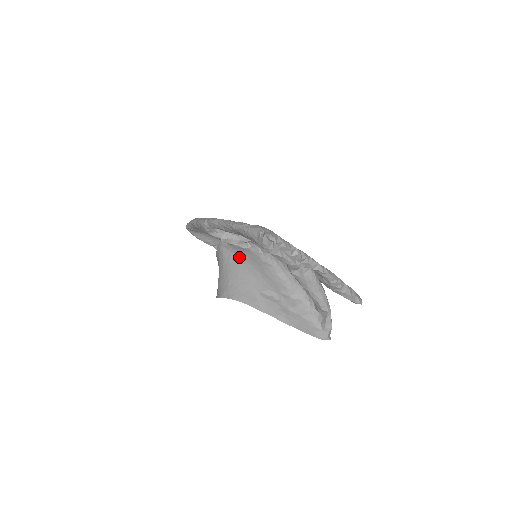
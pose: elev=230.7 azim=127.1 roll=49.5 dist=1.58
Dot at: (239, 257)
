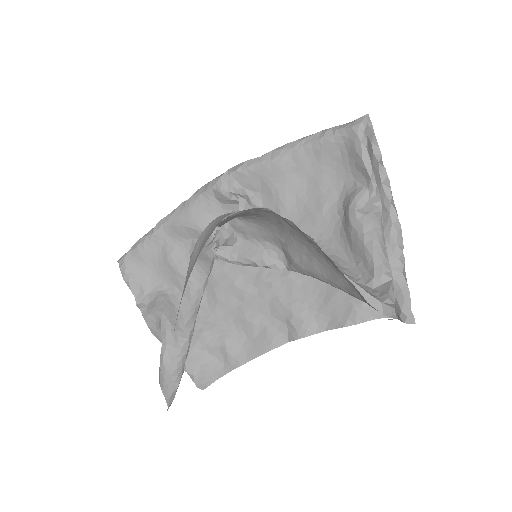
Dot at: occluded
